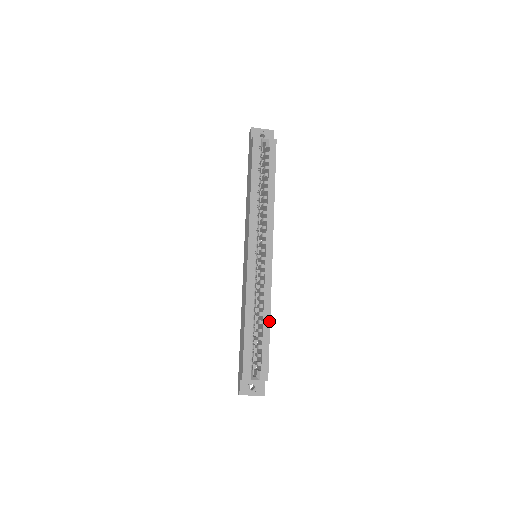
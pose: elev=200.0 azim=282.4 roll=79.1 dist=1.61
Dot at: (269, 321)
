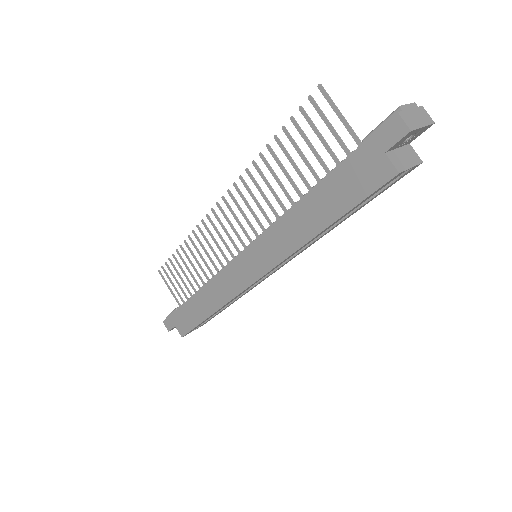
Dot at: occluded
